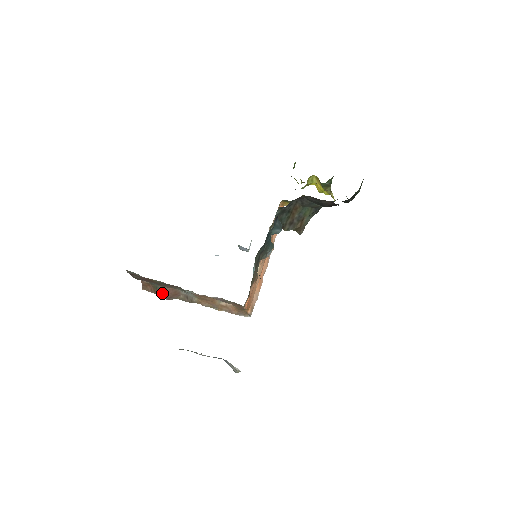
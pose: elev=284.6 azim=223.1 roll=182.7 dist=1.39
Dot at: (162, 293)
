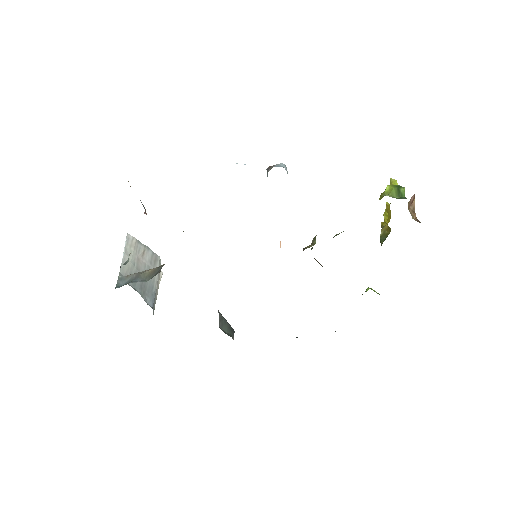
Dot at: (144, 208)
